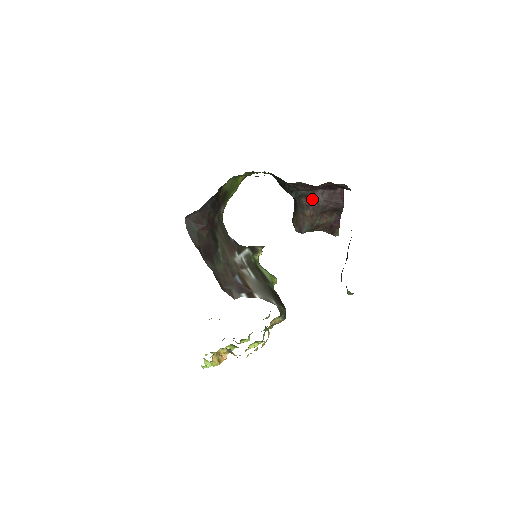
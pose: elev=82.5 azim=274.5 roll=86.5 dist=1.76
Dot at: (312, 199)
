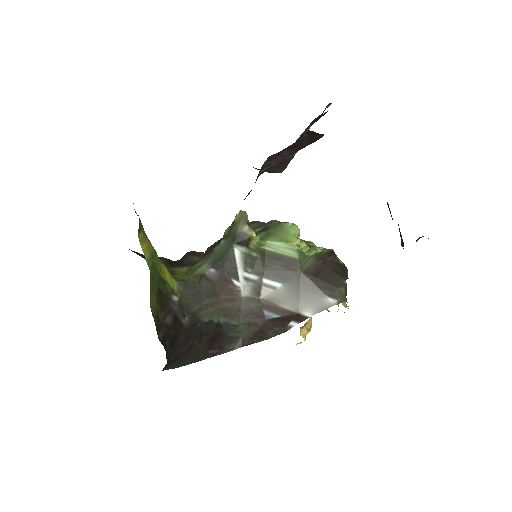
Dot at: (267, 168)
